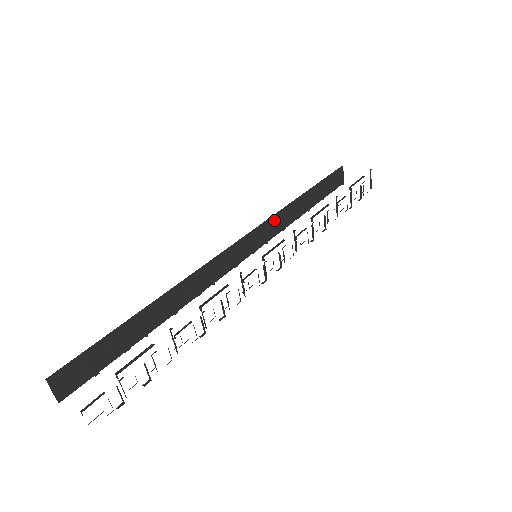
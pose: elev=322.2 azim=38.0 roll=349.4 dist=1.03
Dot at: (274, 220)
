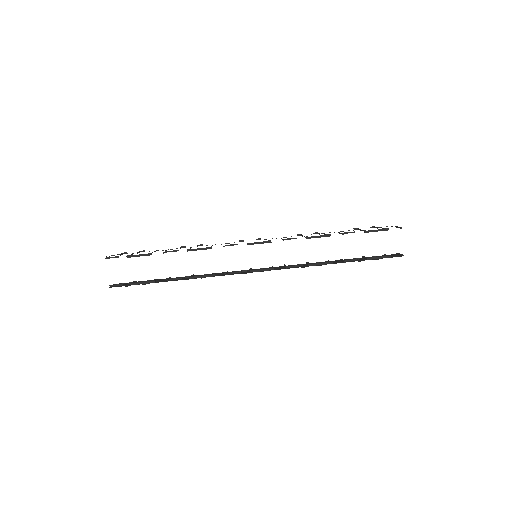
Dot at: occluded
